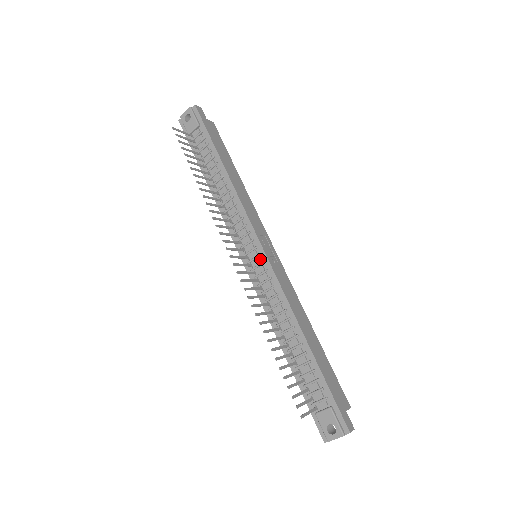
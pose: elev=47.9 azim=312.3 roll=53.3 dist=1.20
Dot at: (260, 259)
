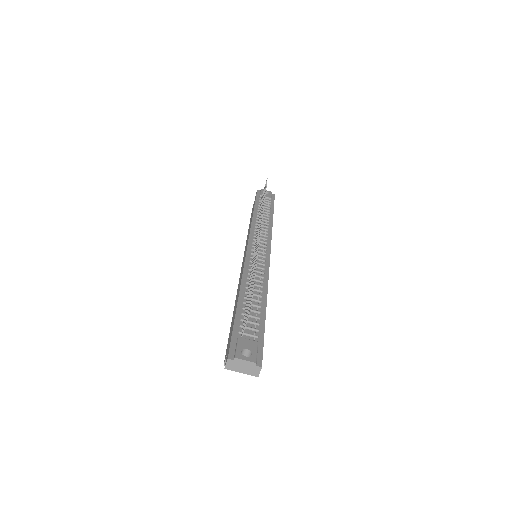
Dot at: (264, 255)
